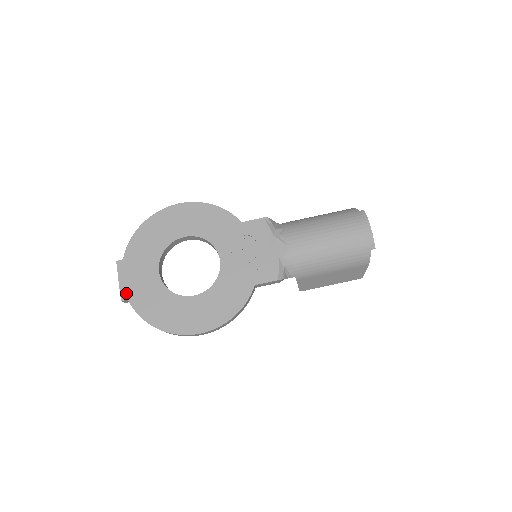
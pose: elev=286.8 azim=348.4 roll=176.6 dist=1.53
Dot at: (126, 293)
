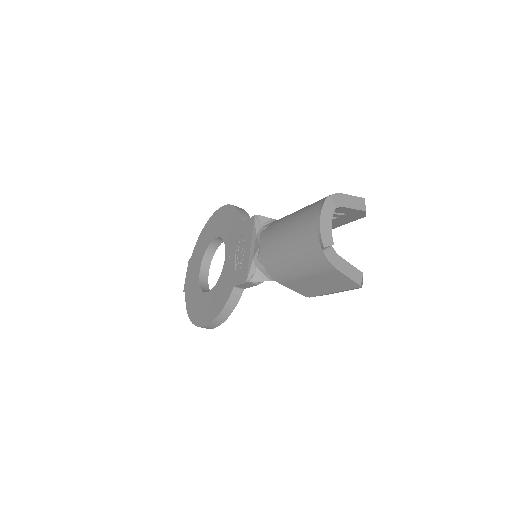
Dot at: (186, 286)
